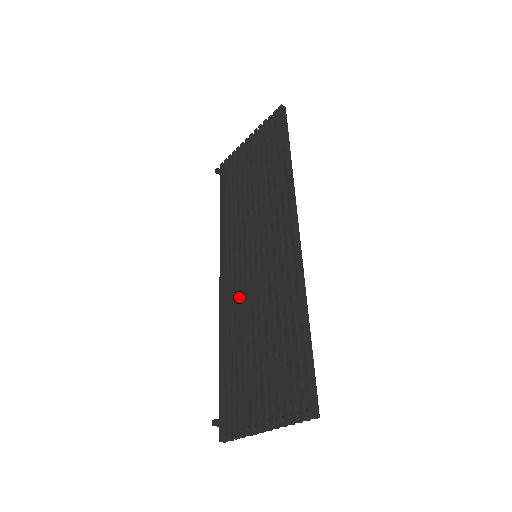
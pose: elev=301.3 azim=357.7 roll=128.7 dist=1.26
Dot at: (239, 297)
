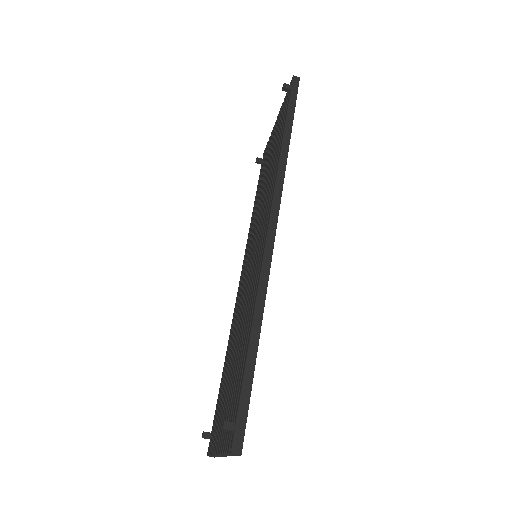
Dot at: occluded
